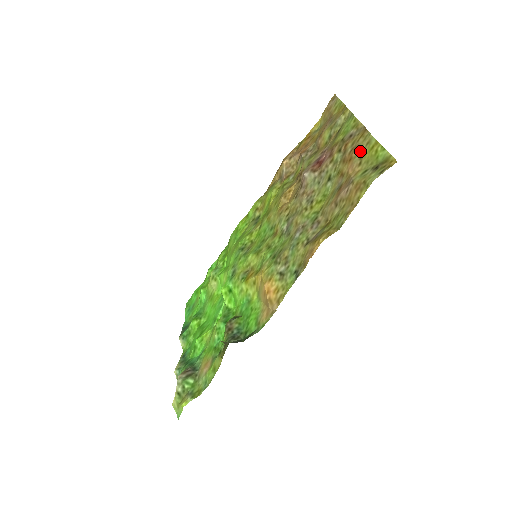
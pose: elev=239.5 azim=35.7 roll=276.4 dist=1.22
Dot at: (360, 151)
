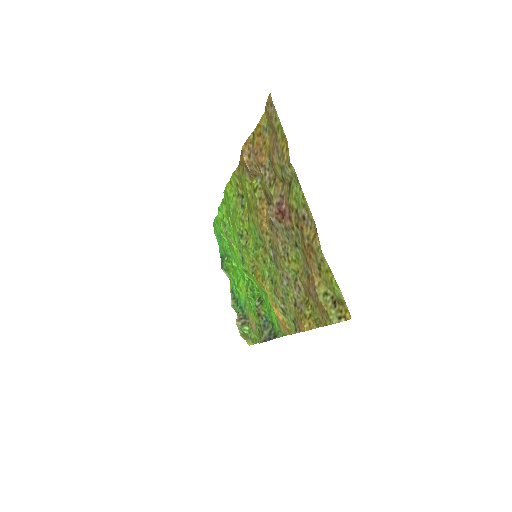
Dot at: (316, 261)
